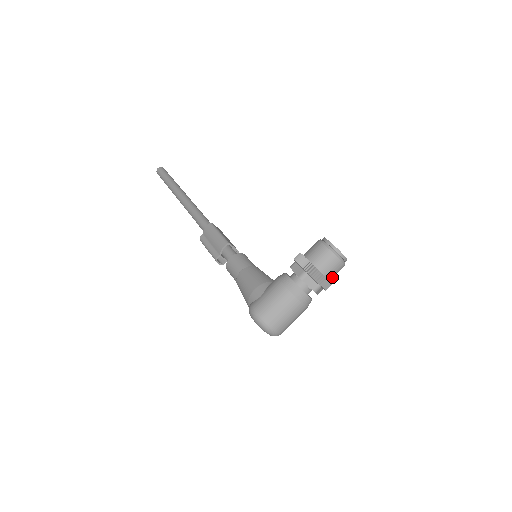
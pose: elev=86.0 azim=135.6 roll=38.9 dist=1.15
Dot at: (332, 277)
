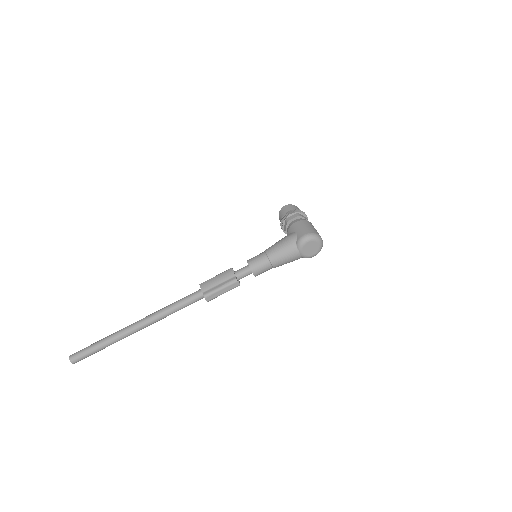
Dot at: occluded
